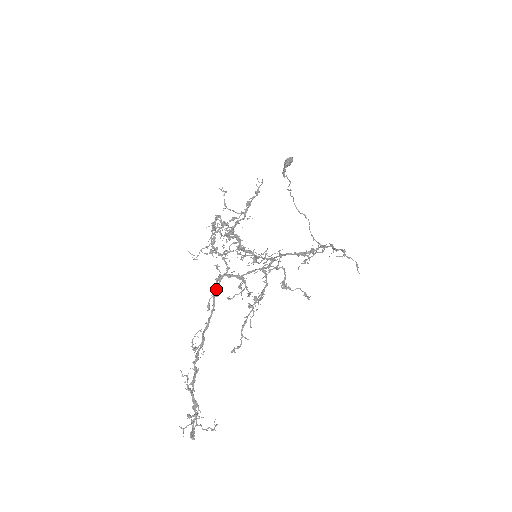
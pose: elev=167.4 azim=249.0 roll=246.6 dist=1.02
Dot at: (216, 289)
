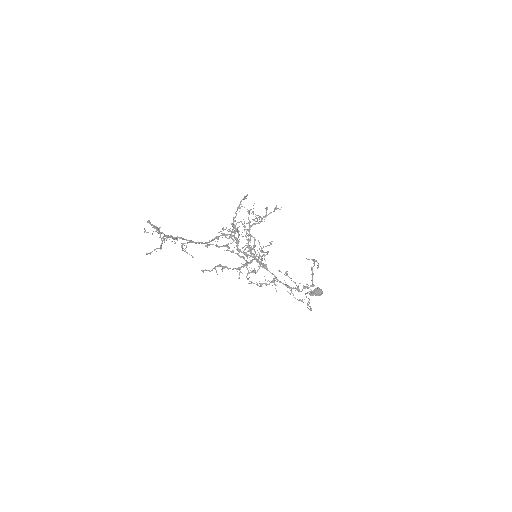
Dot at: (219, 236)
